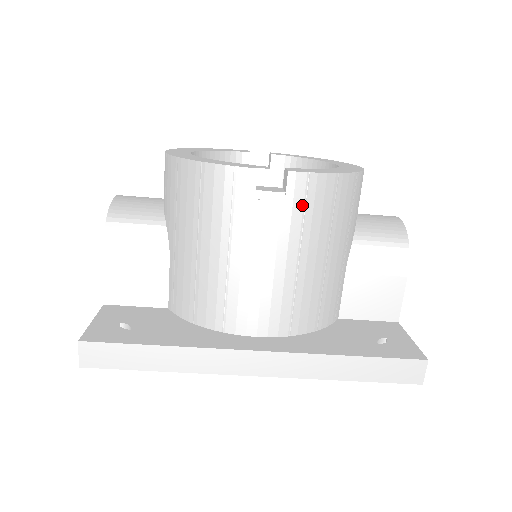
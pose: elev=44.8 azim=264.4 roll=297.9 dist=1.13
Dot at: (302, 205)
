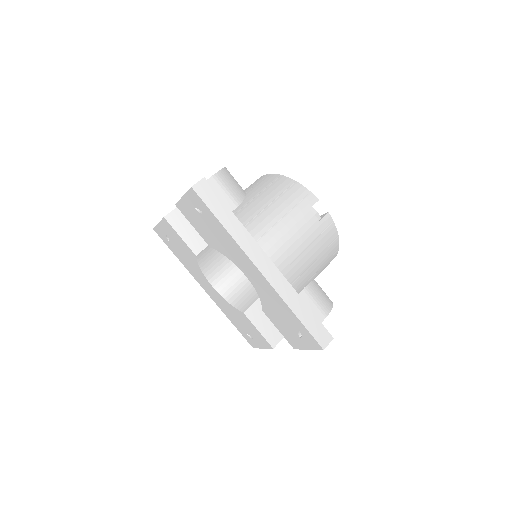
Dot at: (323, 230)
